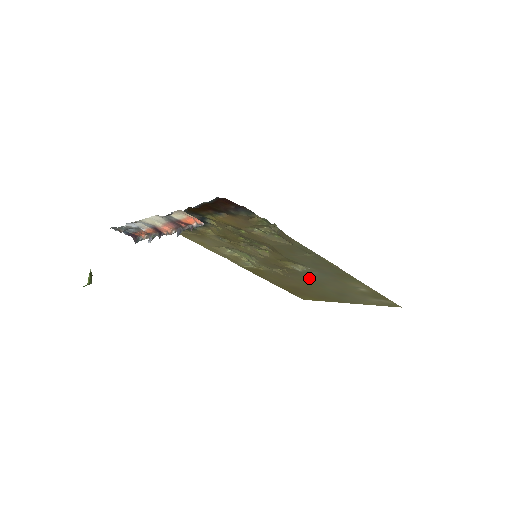
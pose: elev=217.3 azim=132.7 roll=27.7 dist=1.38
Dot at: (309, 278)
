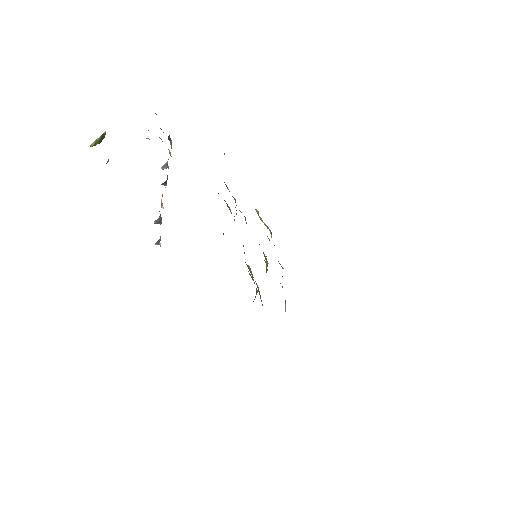
Dot at: occluded
